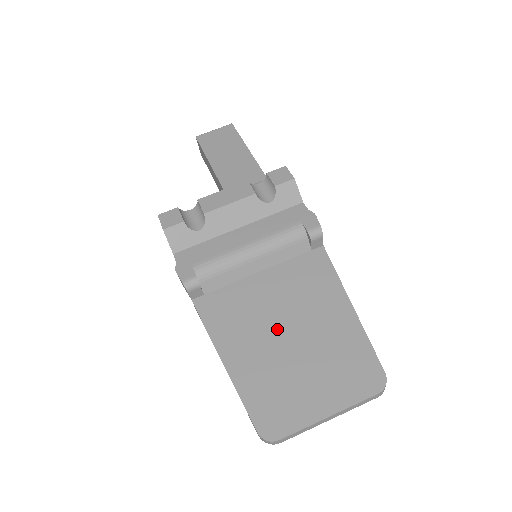
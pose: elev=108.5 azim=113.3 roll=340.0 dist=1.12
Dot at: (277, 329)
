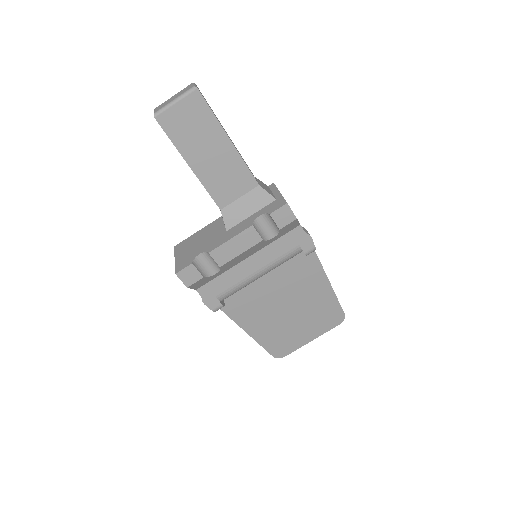
Dot at: (280, 308)
